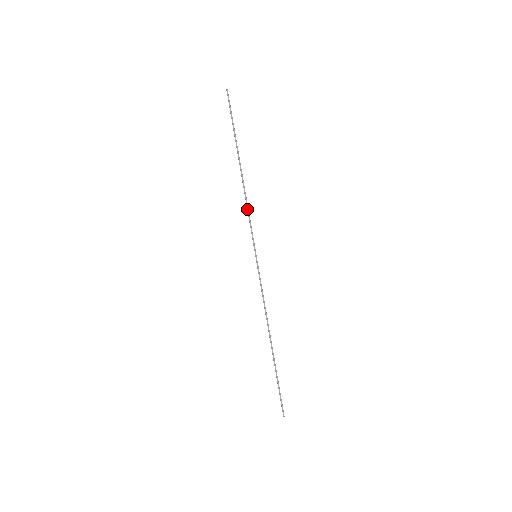
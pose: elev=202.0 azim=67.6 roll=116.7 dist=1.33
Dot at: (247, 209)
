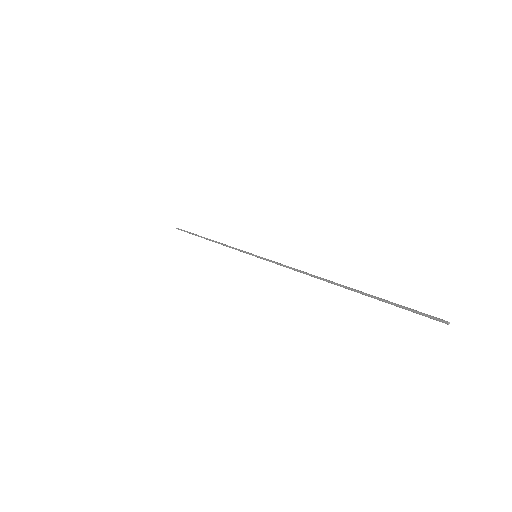
Dot at: occluded
